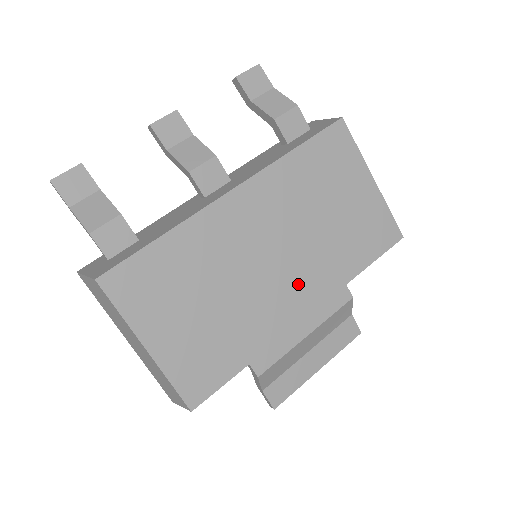
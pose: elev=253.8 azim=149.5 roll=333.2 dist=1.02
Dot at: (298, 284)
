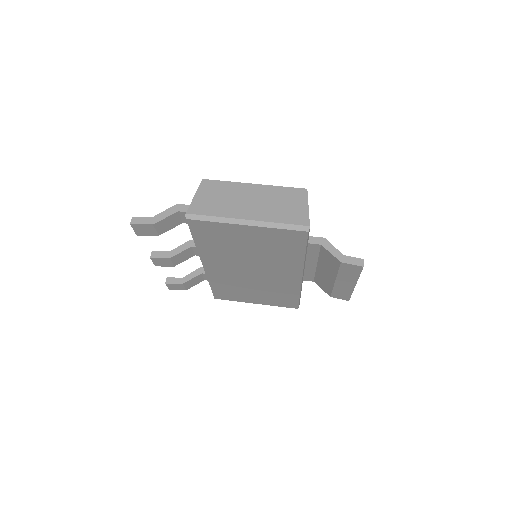
Dot at: occluded
